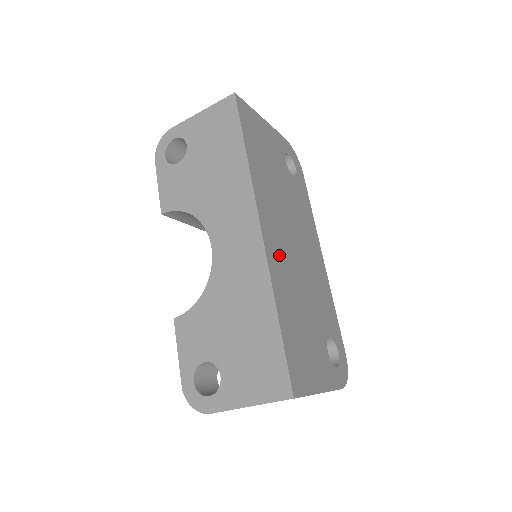
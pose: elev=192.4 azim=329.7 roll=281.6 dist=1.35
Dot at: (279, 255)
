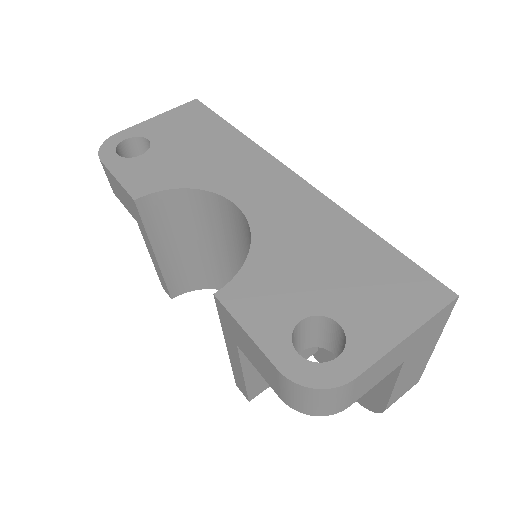
Dot at: occluded
